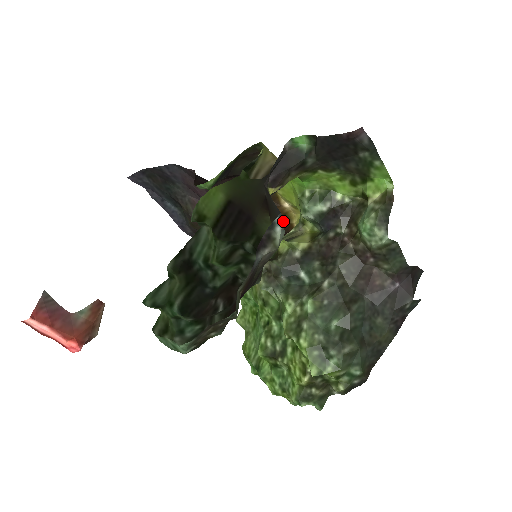
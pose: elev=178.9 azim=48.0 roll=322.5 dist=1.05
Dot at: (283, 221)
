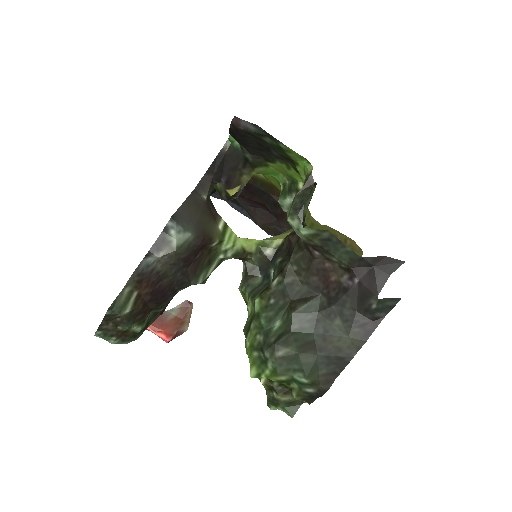
Dot at: (177, 224)
